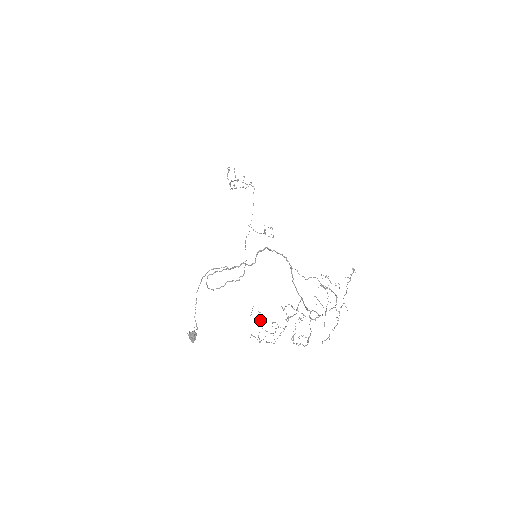
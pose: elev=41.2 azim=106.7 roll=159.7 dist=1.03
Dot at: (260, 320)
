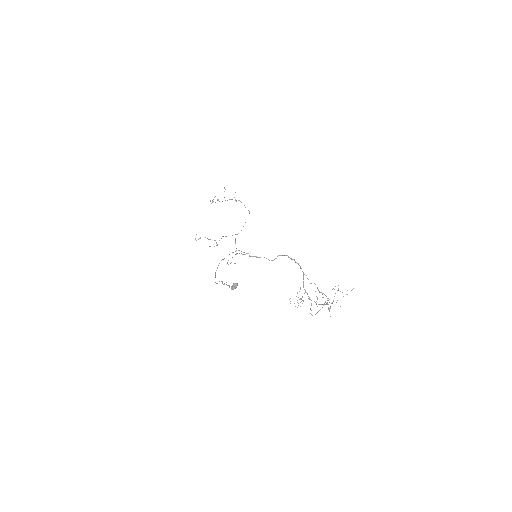
Dot at: occluded
